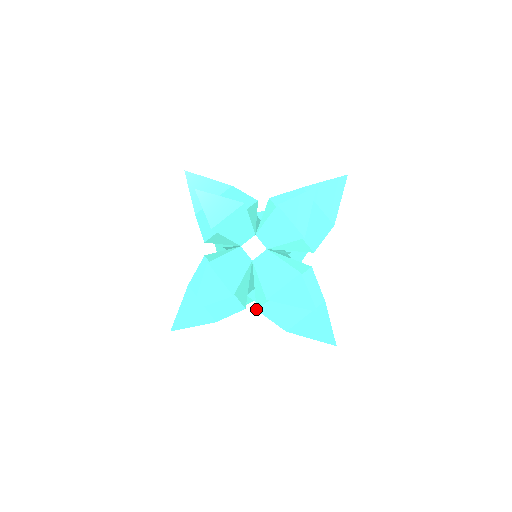
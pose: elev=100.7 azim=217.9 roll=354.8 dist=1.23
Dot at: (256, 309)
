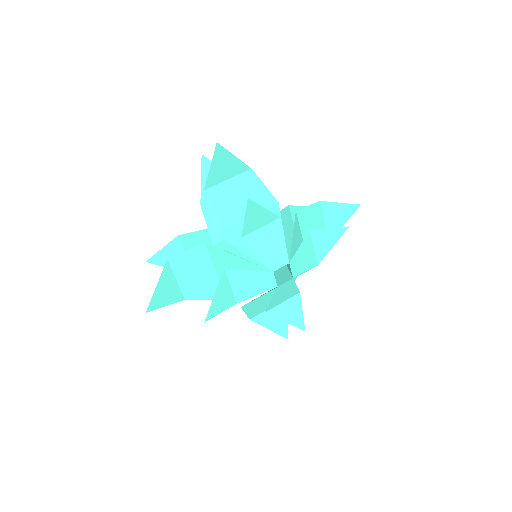
Dot at: occluded
